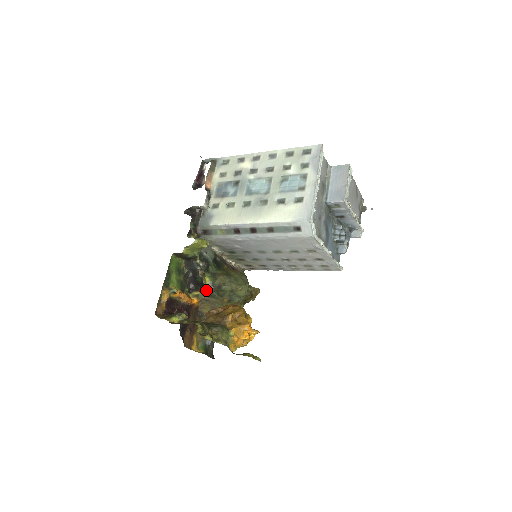
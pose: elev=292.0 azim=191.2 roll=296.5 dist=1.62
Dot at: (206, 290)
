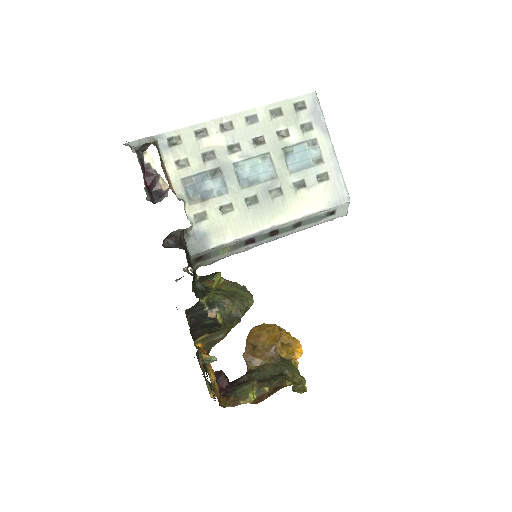
Dot at: (221, 329)
